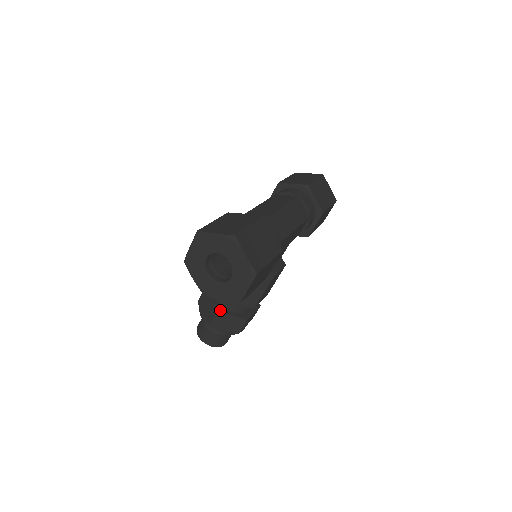
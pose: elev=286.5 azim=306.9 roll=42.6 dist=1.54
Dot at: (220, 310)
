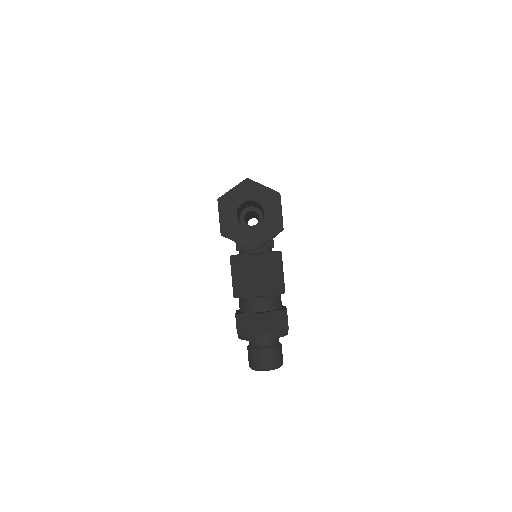
Dot at: (262, 313)
